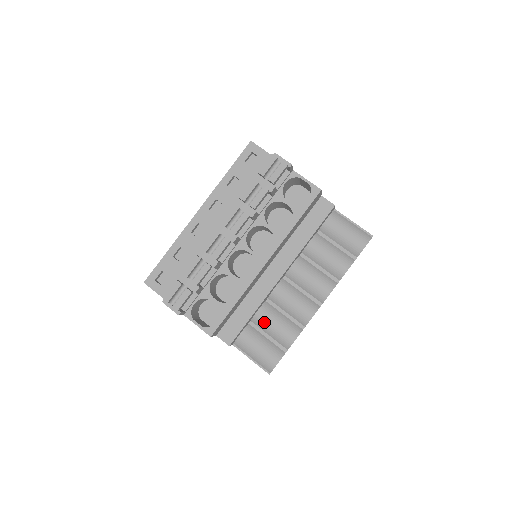
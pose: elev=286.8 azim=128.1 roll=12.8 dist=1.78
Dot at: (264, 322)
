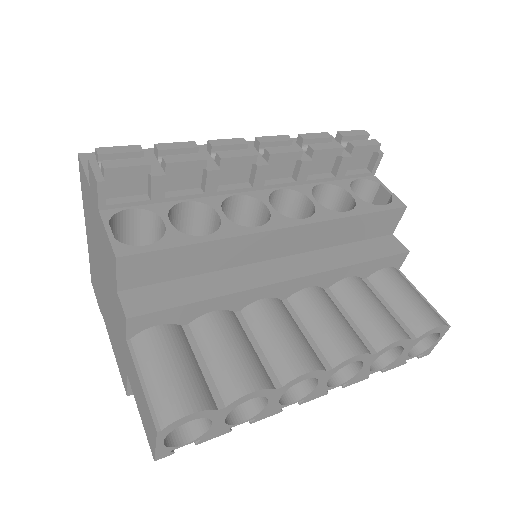
Dot at: (213, 333)
